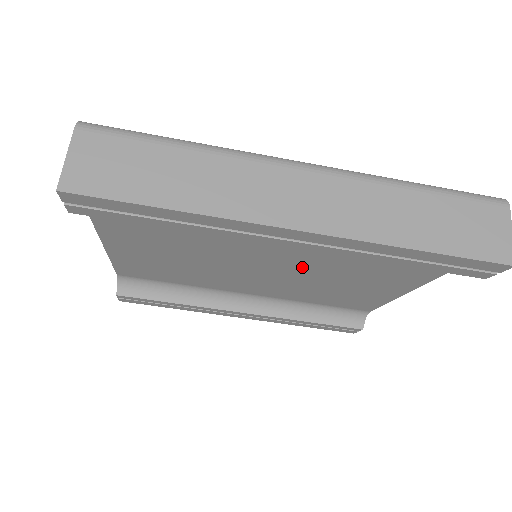
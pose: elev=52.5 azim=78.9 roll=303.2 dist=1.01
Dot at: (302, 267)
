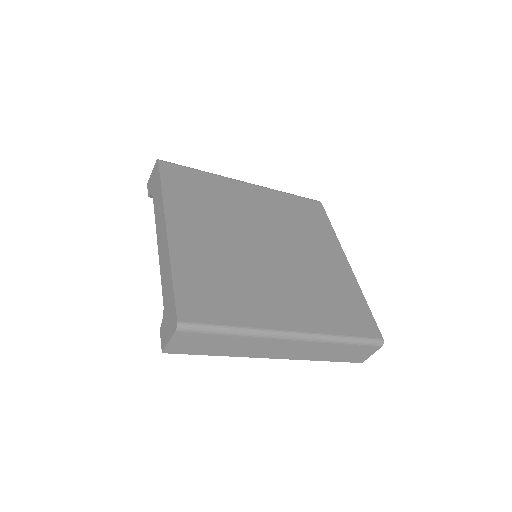
Dot at: occluded
